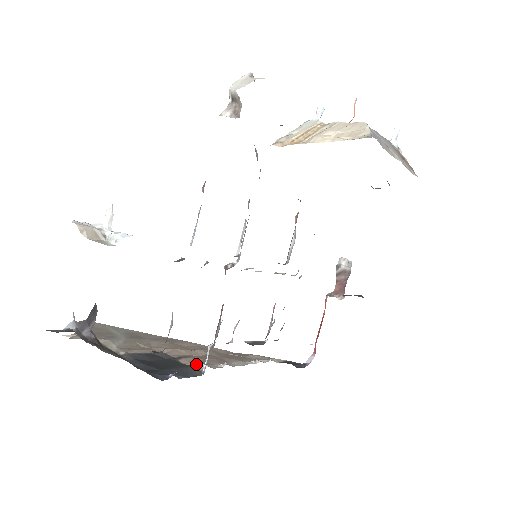
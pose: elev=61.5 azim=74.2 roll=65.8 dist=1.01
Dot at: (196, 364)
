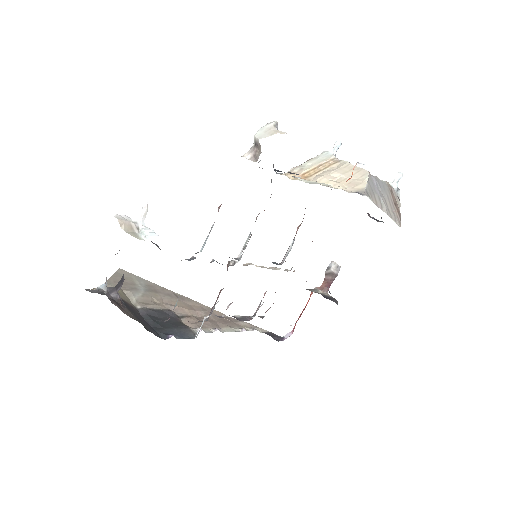
Dot at: (193, 326)
